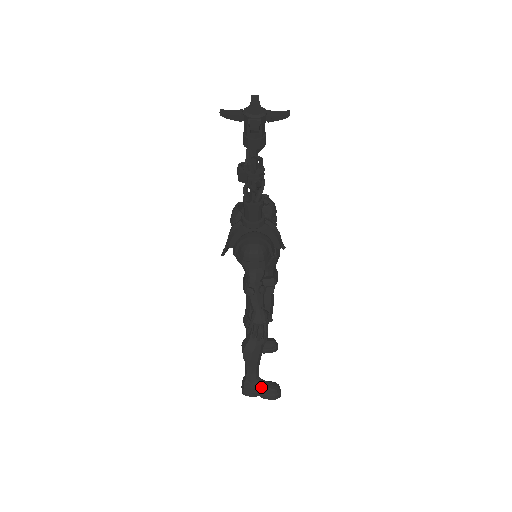
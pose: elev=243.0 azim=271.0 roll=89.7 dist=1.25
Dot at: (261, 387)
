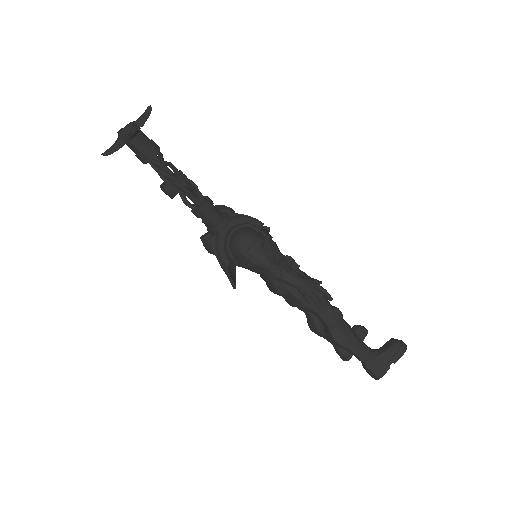
Dot at: (383, 355)
